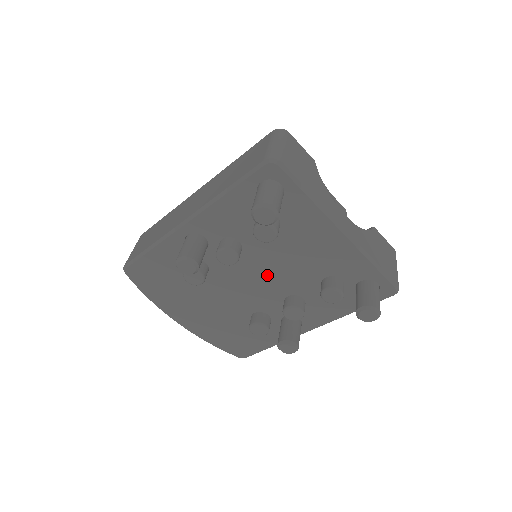
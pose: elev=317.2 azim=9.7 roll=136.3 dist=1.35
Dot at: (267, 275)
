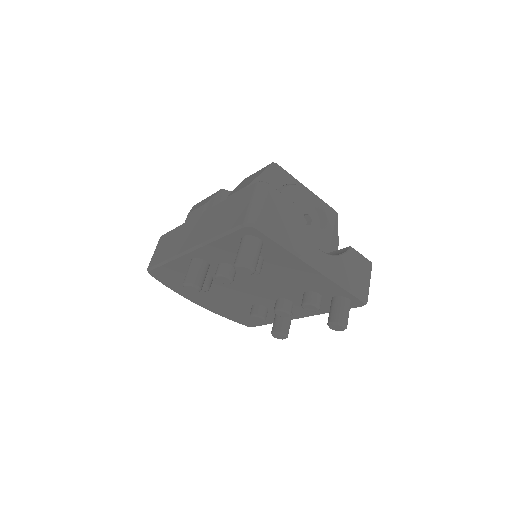
Dot at: (260, 286)
